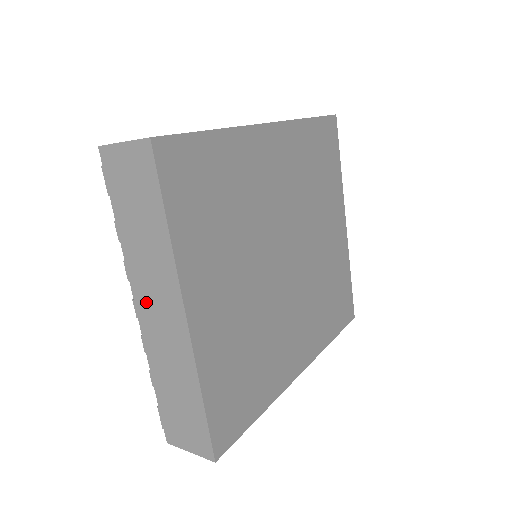
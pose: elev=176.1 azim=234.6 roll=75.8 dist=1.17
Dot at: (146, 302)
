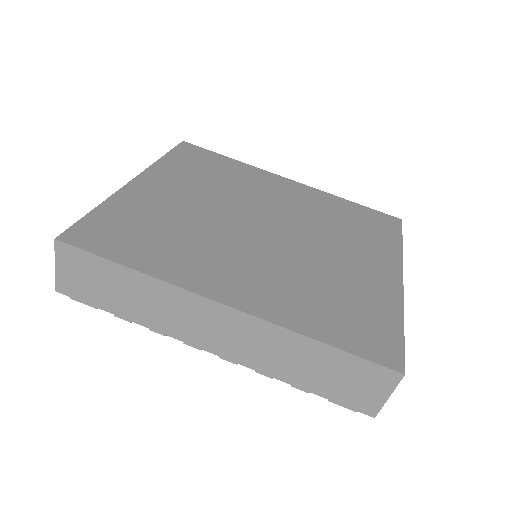
Dot at: occluded
